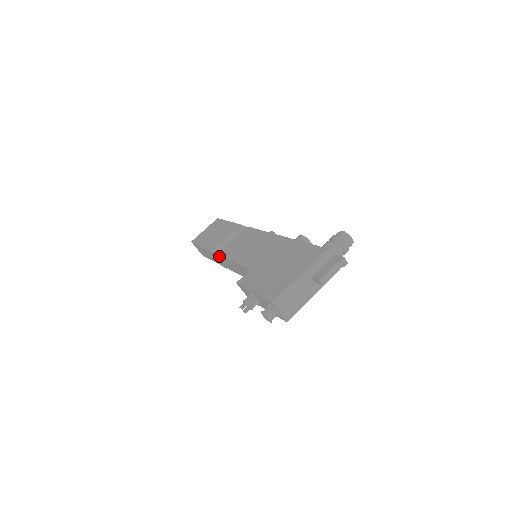
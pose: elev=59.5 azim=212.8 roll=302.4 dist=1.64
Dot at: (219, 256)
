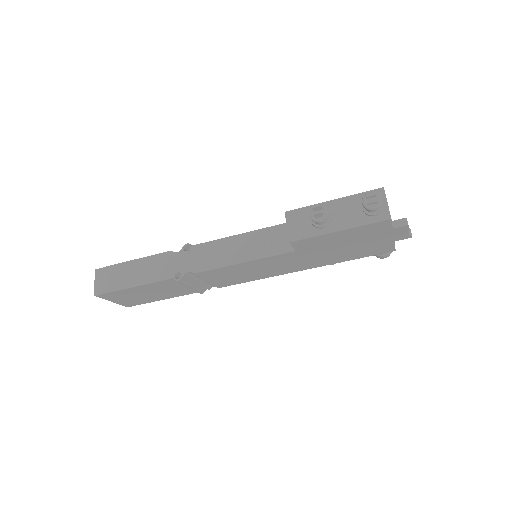
Dot at: (194, 247)
